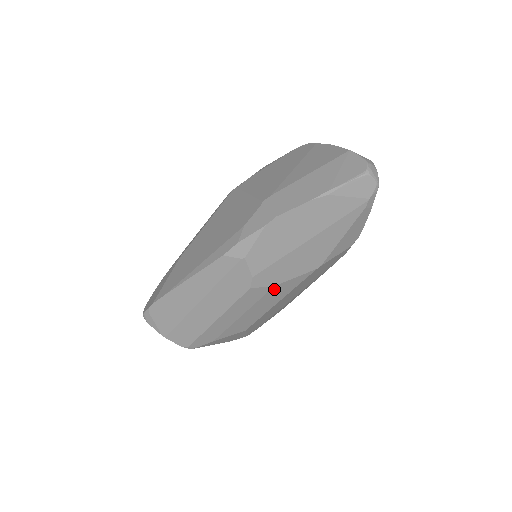
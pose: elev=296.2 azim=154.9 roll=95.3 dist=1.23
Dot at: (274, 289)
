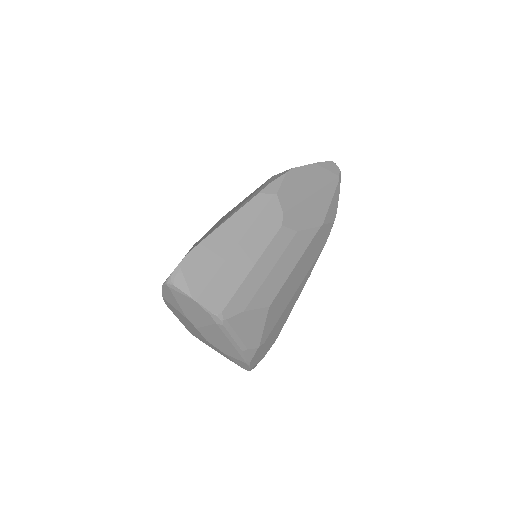
Dot at: (296, 237)
